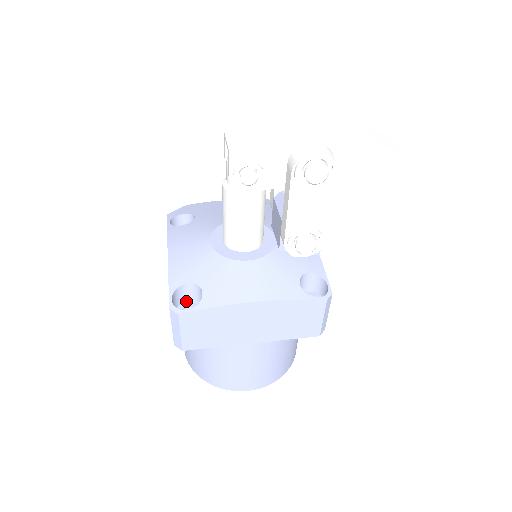
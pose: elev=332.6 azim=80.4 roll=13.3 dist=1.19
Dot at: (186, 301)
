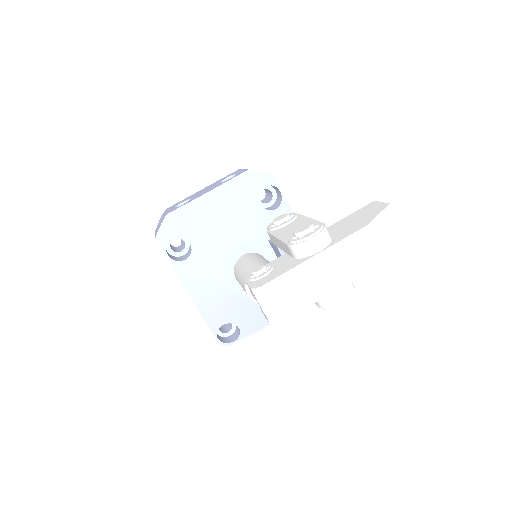
Dot at: occluded
